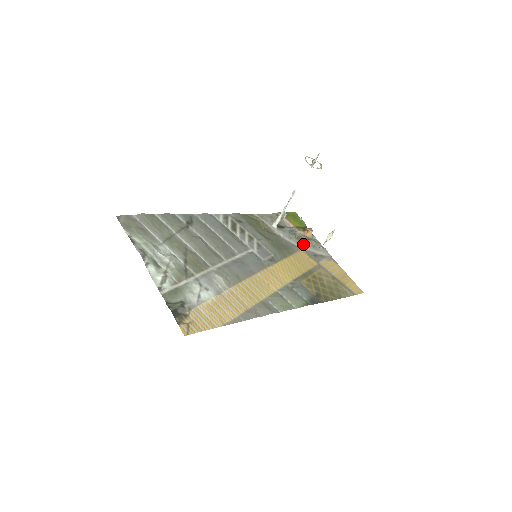
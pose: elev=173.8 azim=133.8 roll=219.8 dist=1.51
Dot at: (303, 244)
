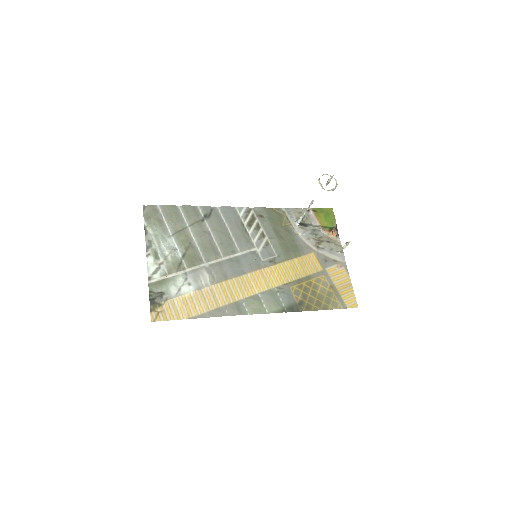
Dot at: (319, 246)
